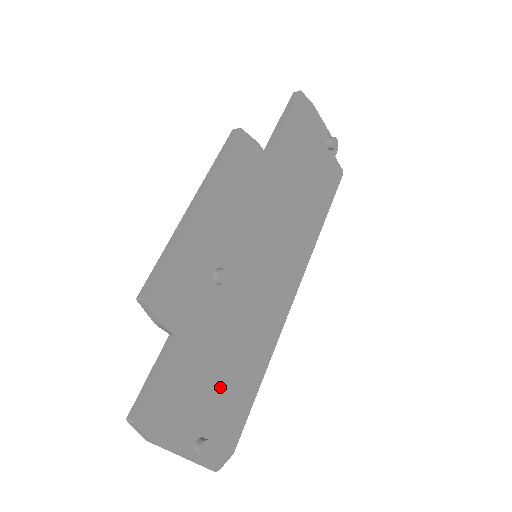
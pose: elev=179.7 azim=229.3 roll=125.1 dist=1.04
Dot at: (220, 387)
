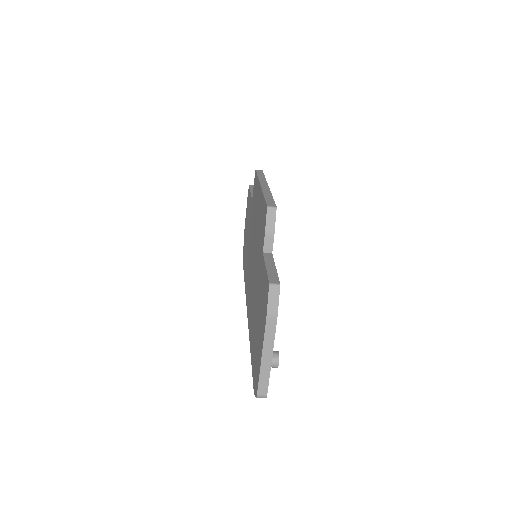
Dot at: occluded
